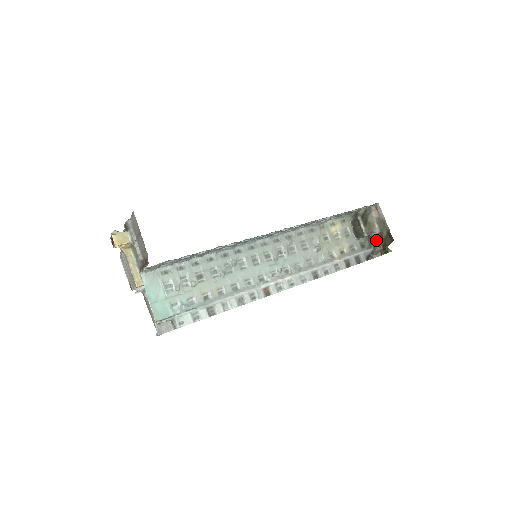
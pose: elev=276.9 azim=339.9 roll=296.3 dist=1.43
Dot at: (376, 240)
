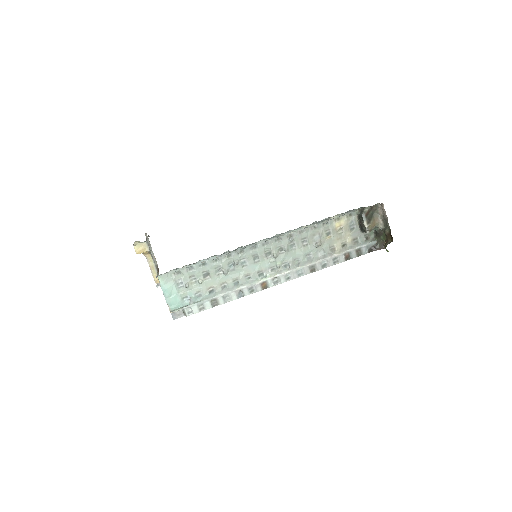
Dot at: (380, 234)
